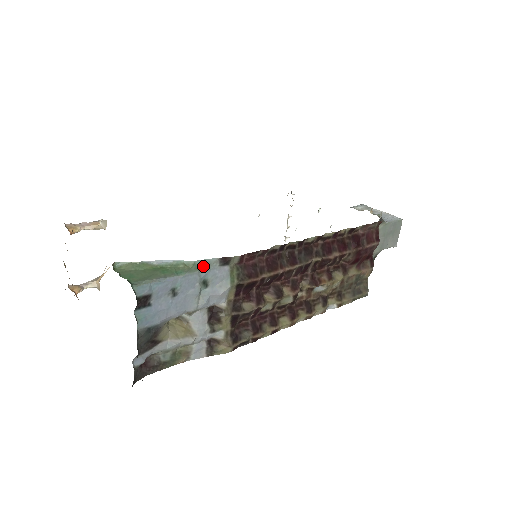
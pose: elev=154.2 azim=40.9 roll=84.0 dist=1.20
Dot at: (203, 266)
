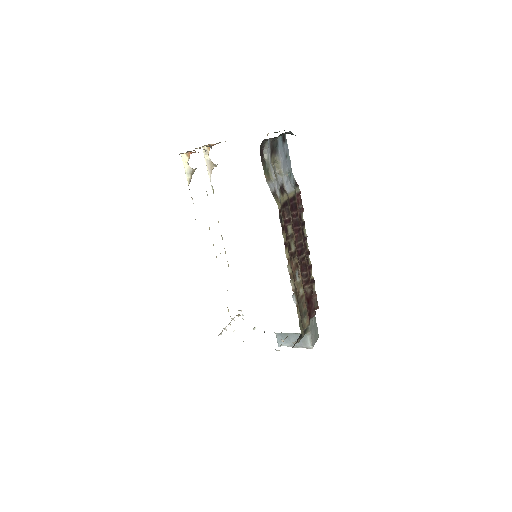
Dot at: occluded
